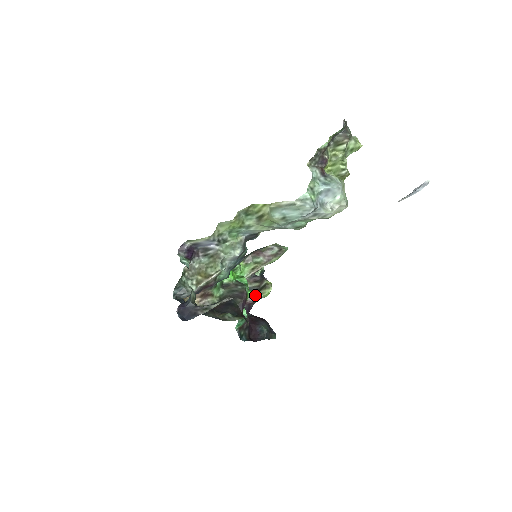
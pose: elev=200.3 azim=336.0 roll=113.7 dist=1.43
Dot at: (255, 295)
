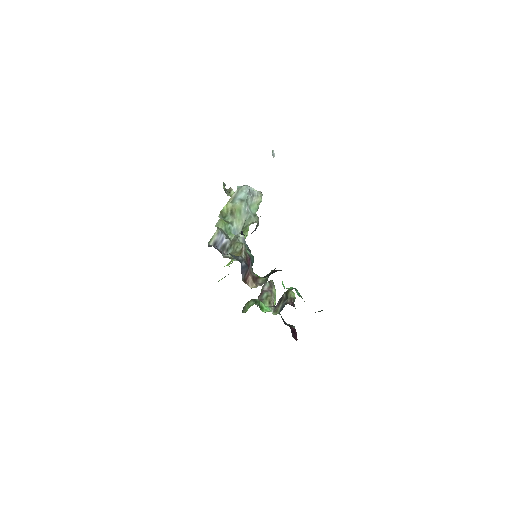
Dot at: (288, 301)
